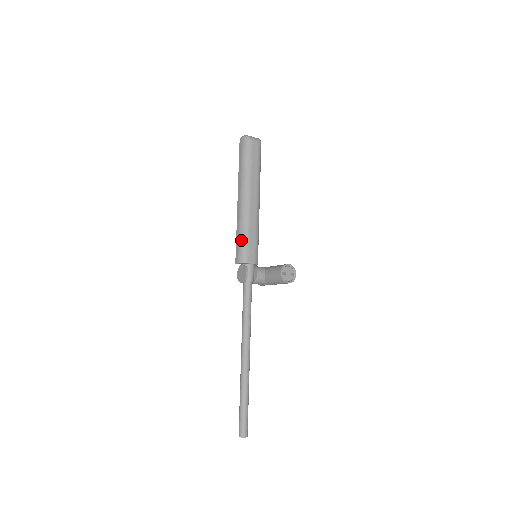
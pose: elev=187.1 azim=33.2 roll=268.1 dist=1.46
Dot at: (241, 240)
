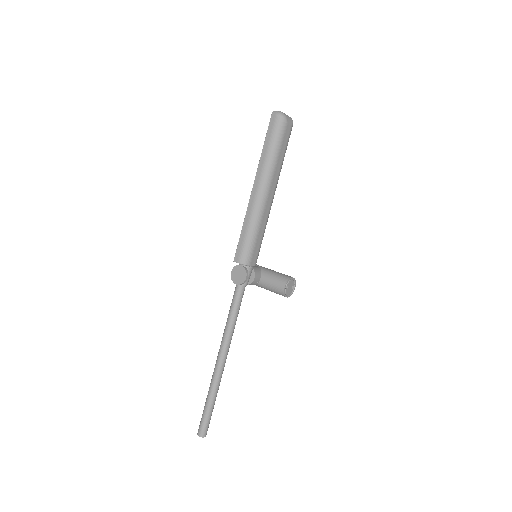
Dot at: (248, 238)
